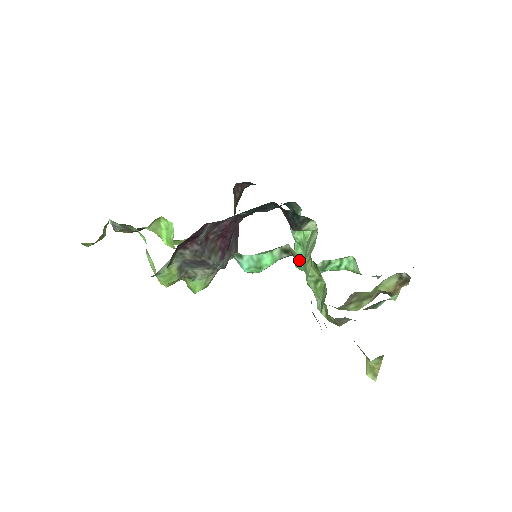
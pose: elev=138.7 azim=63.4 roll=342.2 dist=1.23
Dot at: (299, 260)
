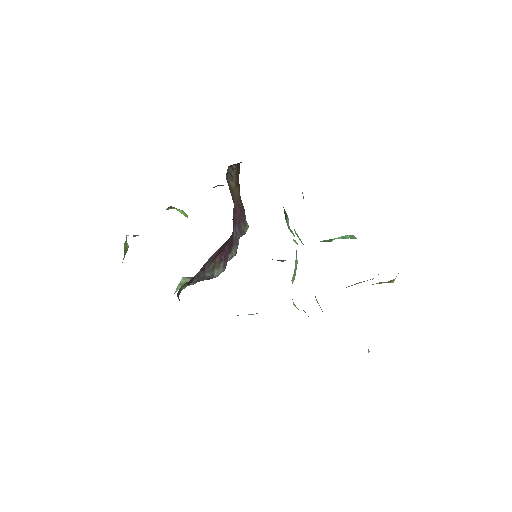
Dot at: (301, 242)
